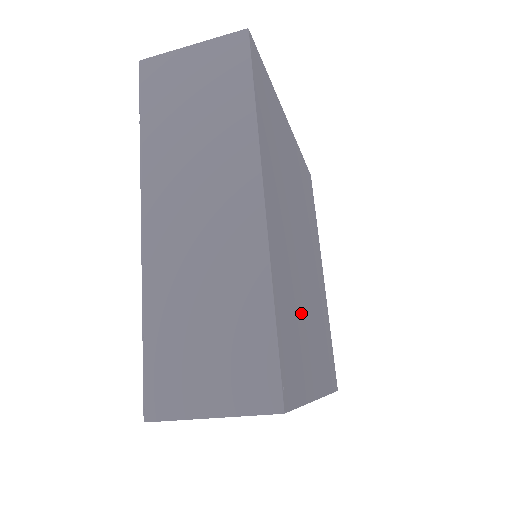
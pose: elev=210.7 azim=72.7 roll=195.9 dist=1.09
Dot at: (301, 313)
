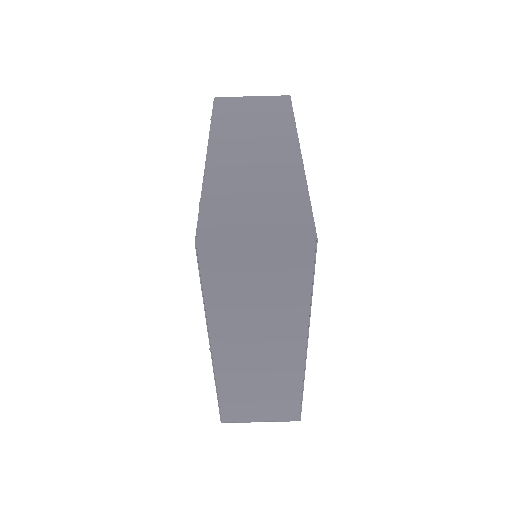
Dot at: occluded
